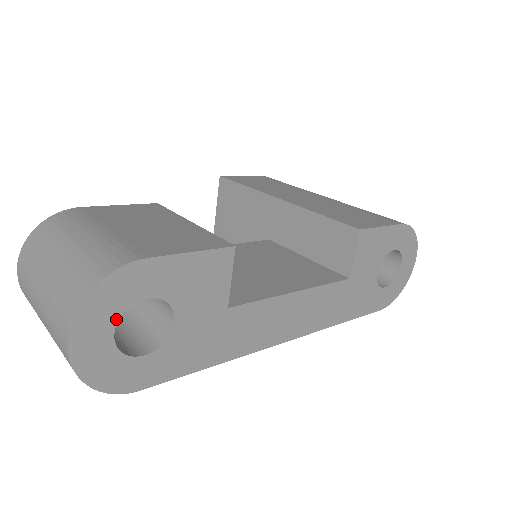
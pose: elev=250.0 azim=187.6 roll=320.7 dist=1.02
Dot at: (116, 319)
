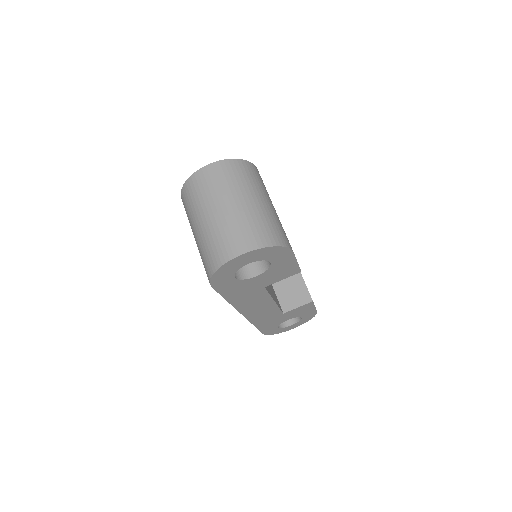
Dot at: (258, 260)
